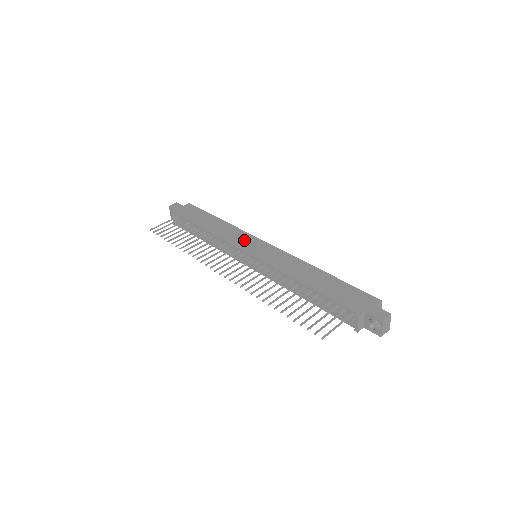
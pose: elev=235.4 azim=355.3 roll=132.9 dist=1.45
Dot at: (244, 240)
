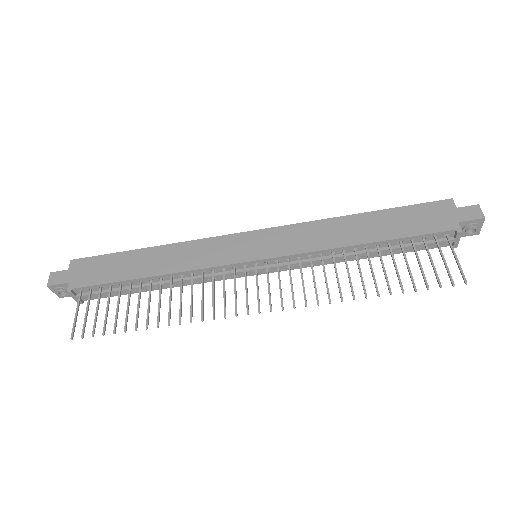
Dot at: (223, 249)
